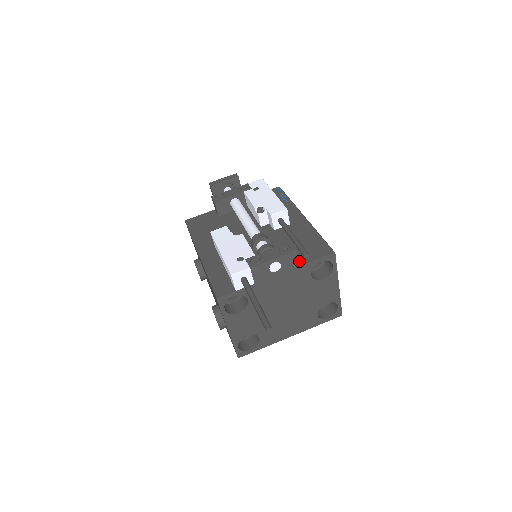
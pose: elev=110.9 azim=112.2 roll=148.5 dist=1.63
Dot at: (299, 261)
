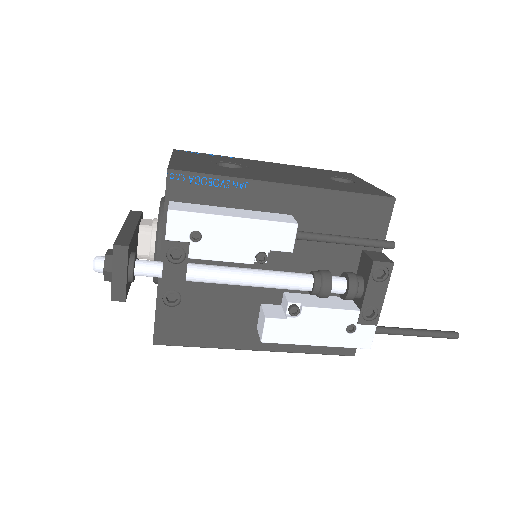
Dot at: (374, 248)
